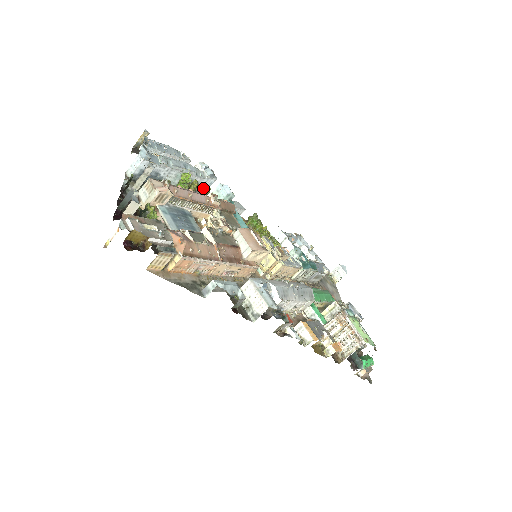
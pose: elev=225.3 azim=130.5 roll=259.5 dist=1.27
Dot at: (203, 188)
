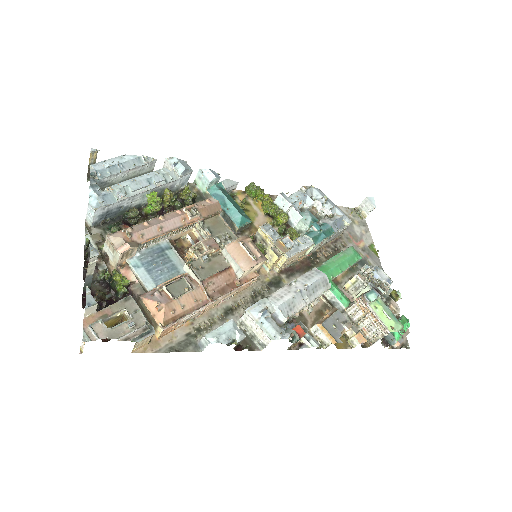
Dot at: (181, 185)
